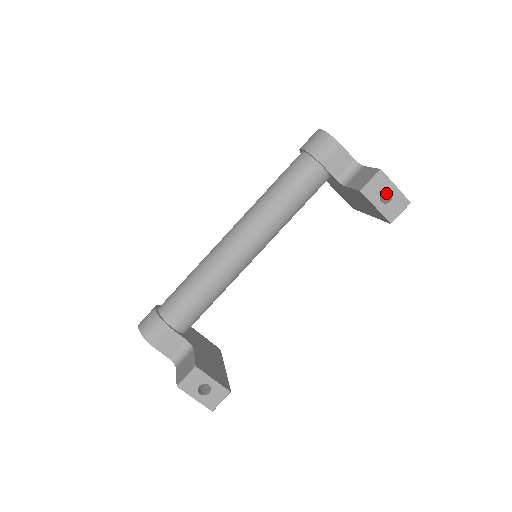
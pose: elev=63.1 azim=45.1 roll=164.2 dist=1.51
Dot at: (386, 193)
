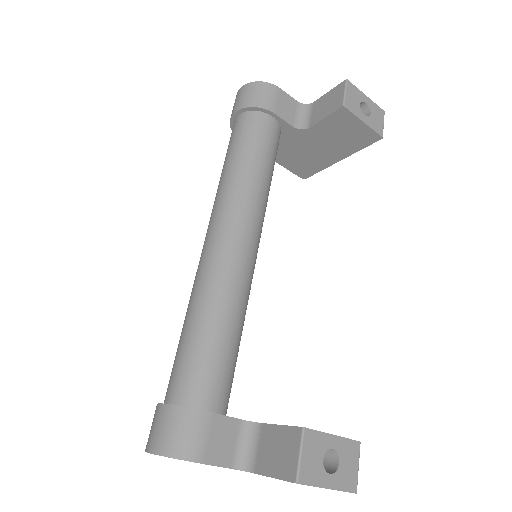
Dot at: occluded
